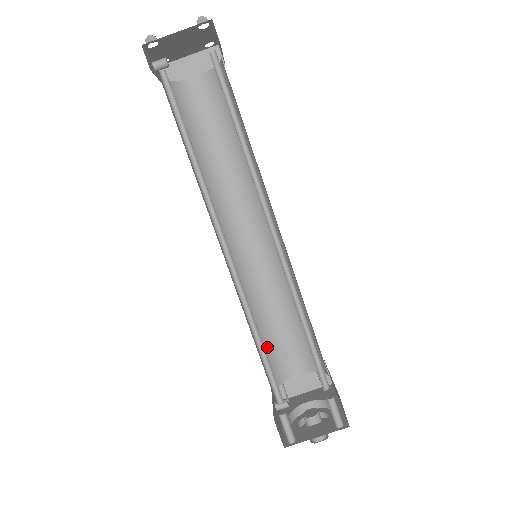
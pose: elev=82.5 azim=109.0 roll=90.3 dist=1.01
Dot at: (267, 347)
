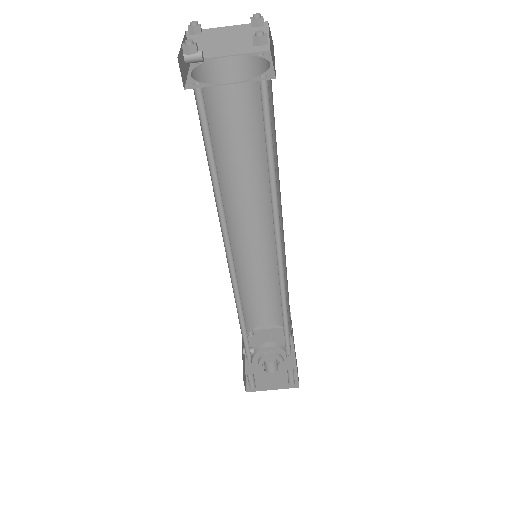
Dot at: (246, 308)
